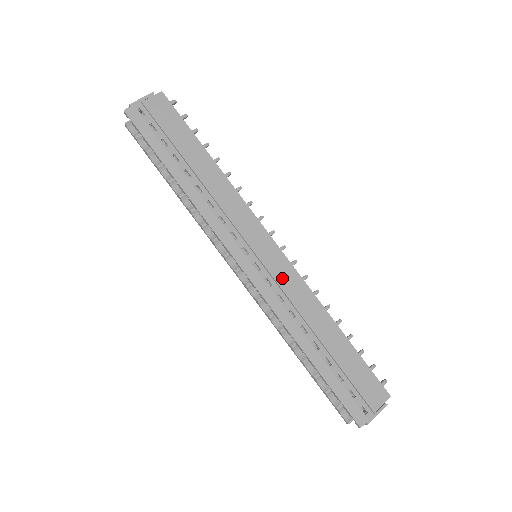
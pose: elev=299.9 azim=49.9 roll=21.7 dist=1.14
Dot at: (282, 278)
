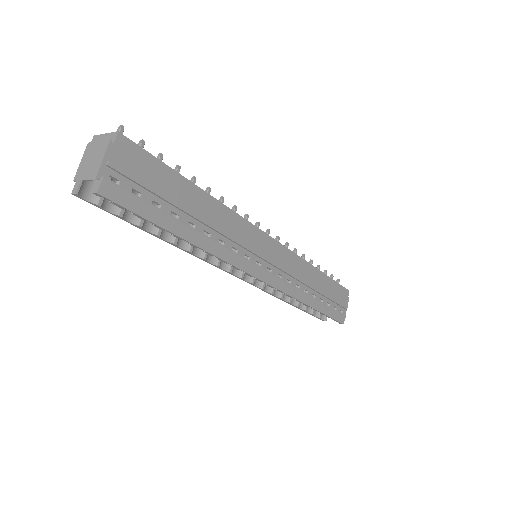
Dot at: (285, 265)
